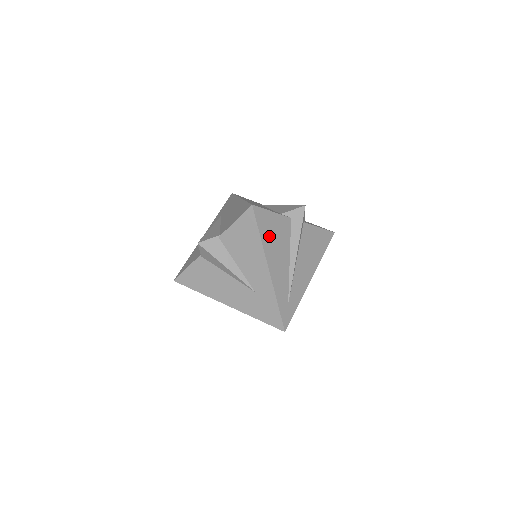
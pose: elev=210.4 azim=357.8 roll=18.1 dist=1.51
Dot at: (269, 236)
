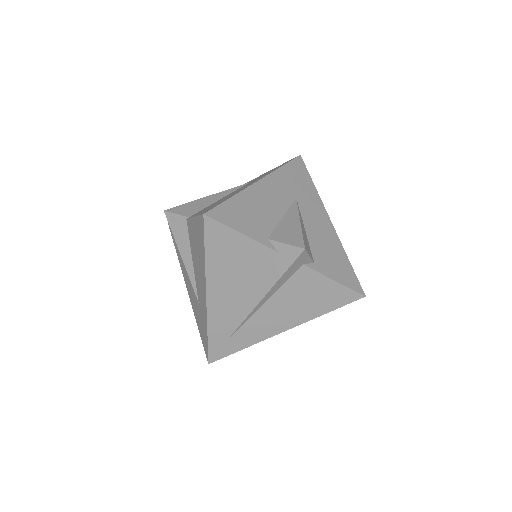
Dot at: (223, 260)
